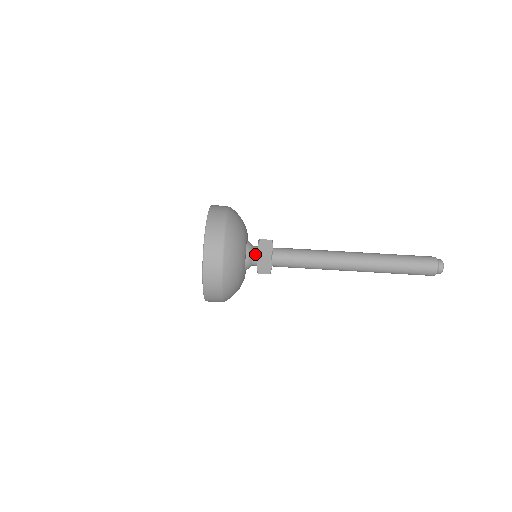
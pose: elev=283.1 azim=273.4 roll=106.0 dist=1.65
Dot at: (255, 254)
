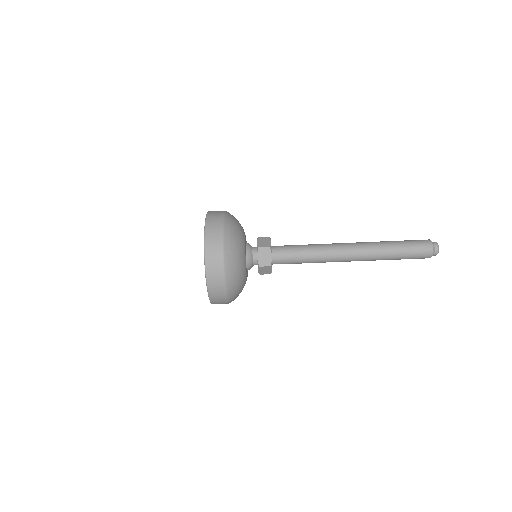
Dot at: (255, 260)
